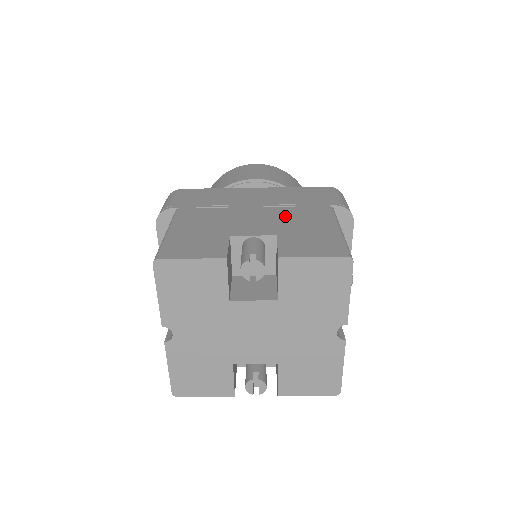
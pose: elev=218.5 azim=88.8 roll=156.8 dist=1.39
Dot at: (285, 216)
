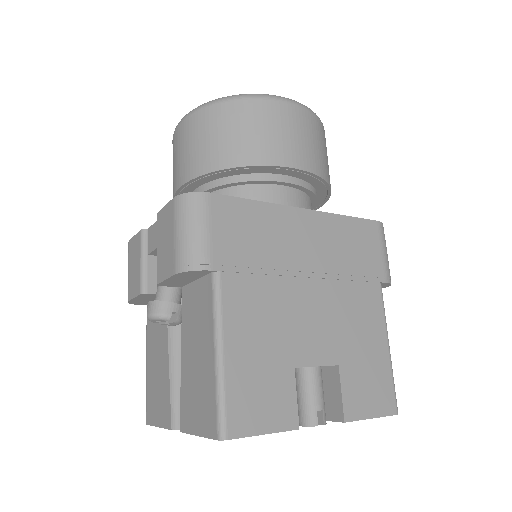
Dot at: (343, 310)
